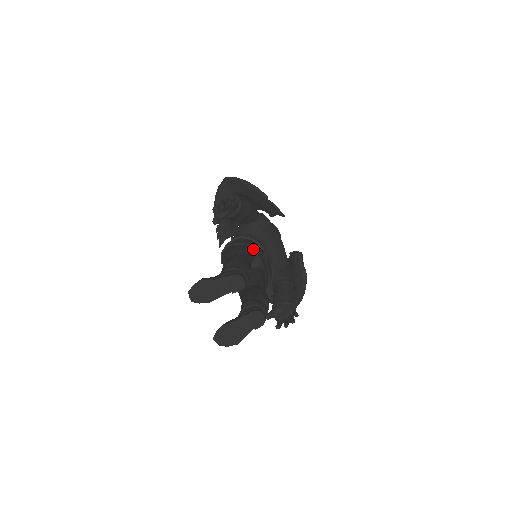
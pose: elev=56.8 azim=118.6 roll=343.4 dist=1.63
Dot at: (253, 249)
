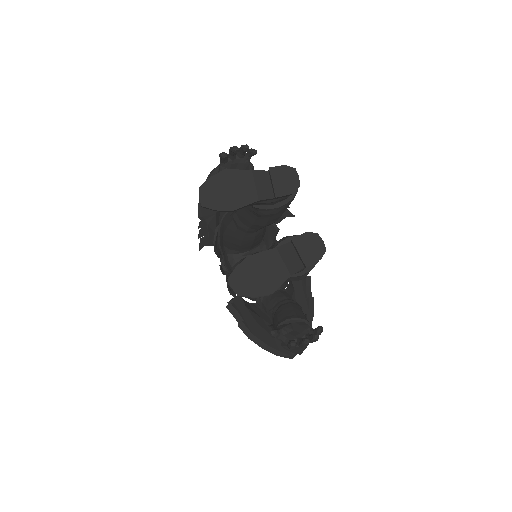
Dot at: occluded
